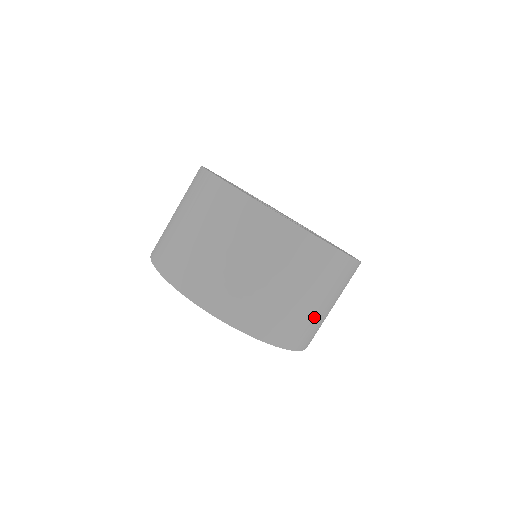
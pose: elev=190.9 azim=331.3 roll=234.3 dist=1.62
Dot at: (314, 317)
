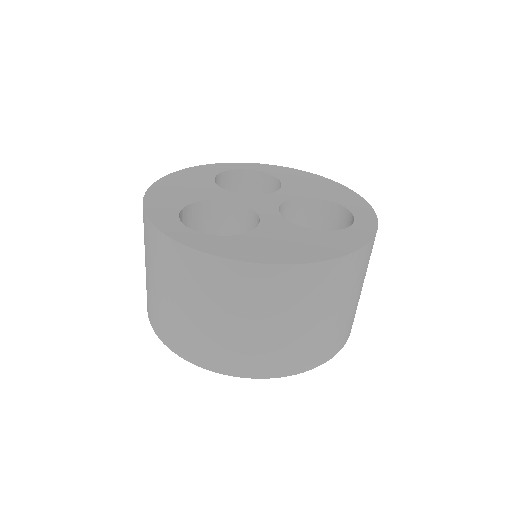
Dot at: (272, 341)
